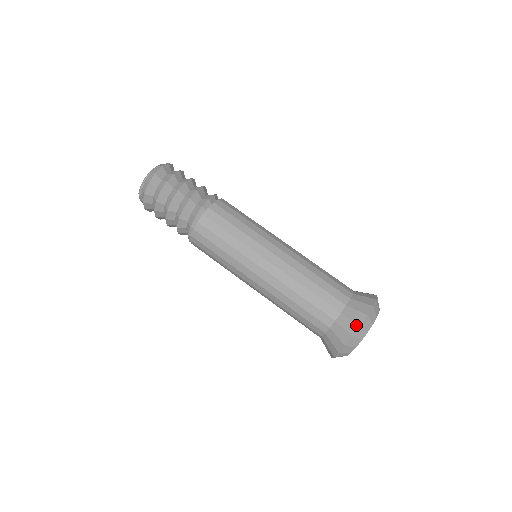
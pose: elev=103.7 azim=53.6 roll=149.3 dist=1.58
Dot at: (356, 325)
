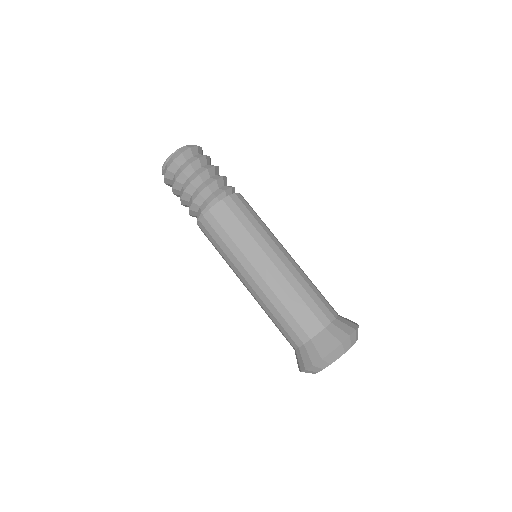
Dot at: (328, 349)
